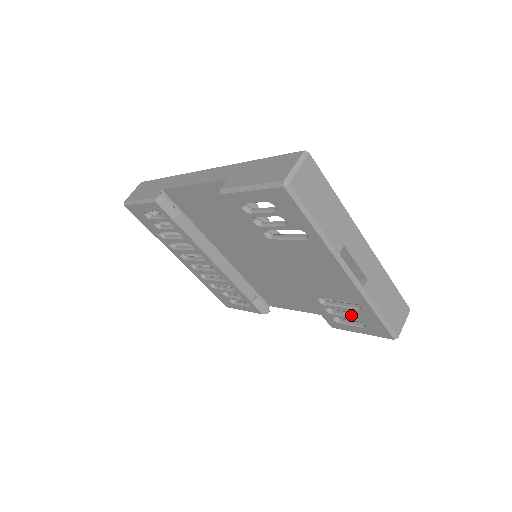
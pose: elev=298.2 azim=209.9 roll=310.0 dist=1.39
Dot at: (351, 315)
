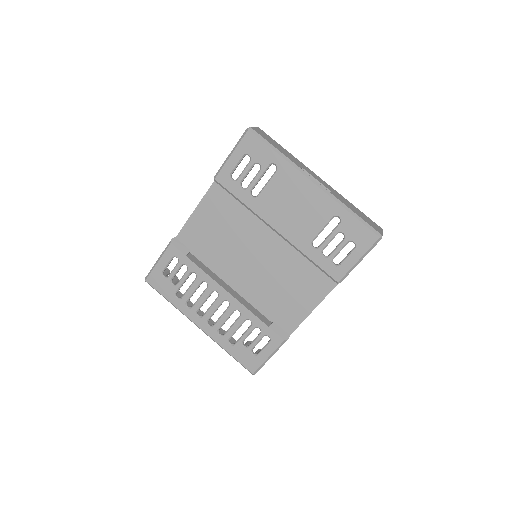
Dot at: (340, 242)
